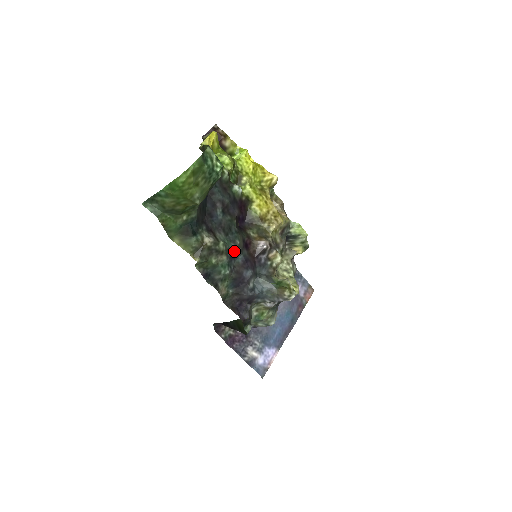
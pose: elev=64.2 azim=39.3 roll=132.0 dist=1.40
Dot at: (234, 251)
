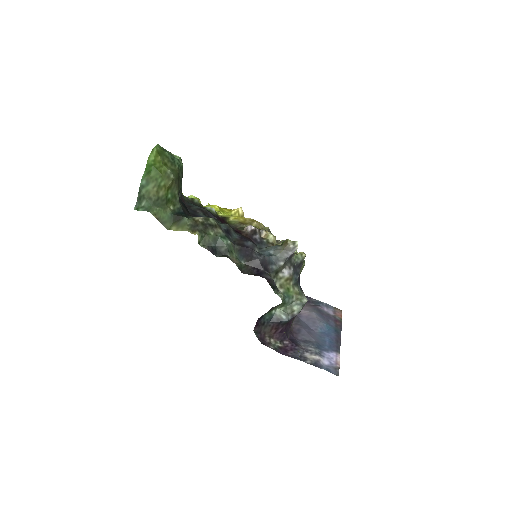
Dot at: (227, 229)
